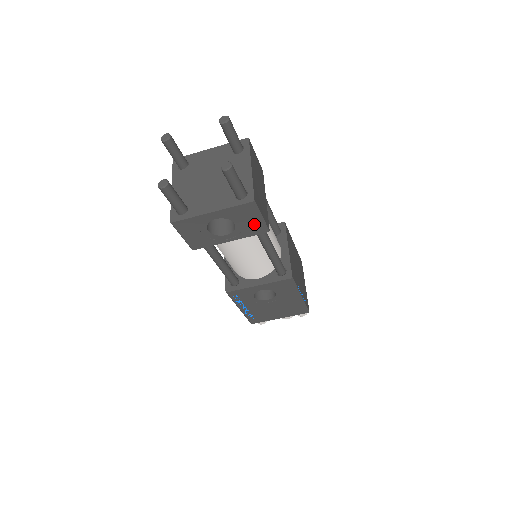
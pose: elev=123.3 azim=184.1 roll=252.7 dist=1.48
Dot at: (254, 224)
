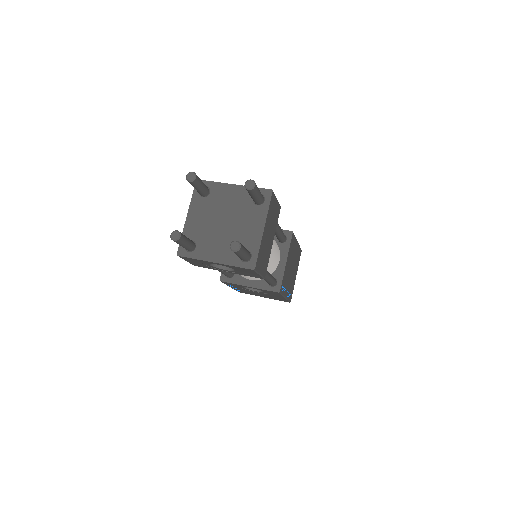
Dot at: (252, 274)
